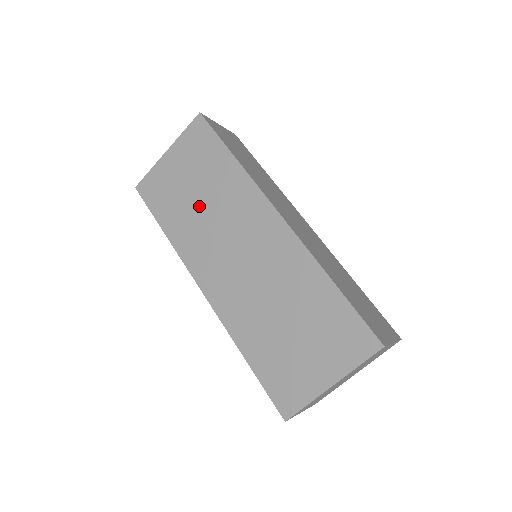
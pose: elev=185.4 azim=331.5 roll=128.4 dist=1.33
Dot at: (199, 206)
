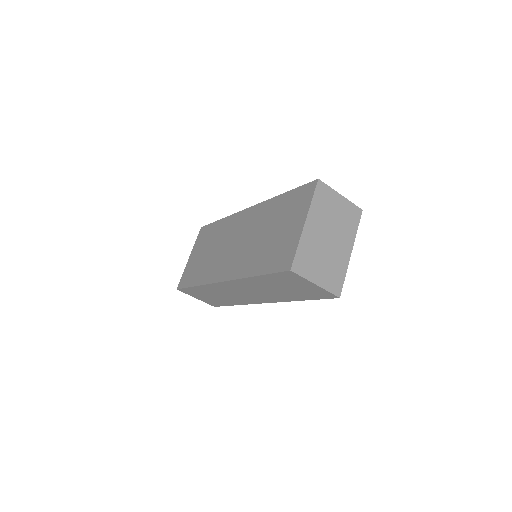
Dot at: (210, 254)
